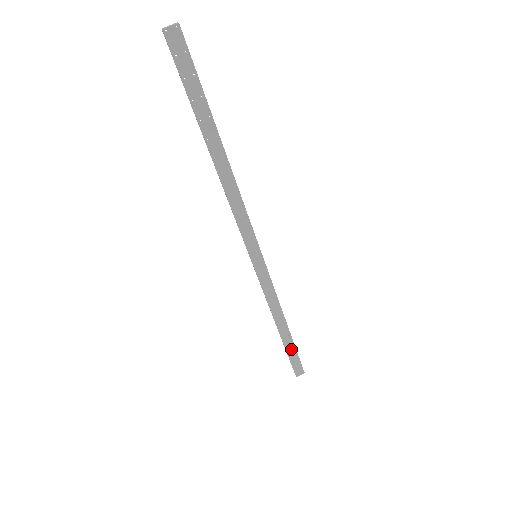
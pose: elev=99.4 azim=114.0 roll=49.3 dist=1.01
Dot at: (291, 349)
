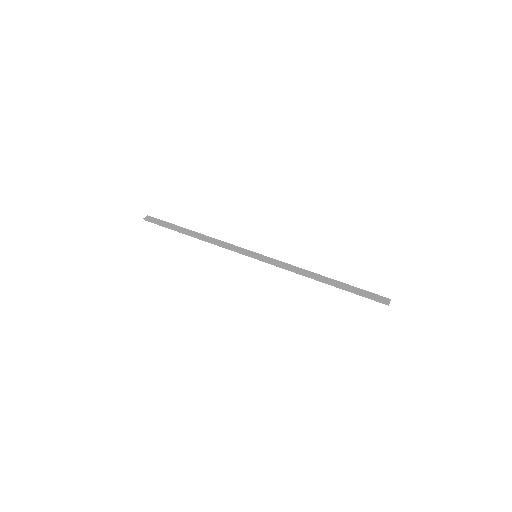
Dot at: (351, 288)
